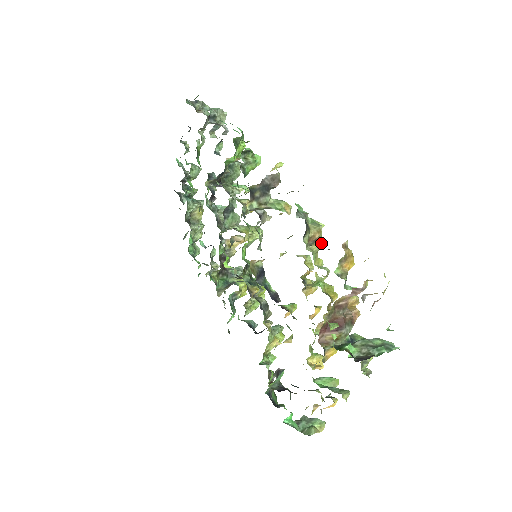
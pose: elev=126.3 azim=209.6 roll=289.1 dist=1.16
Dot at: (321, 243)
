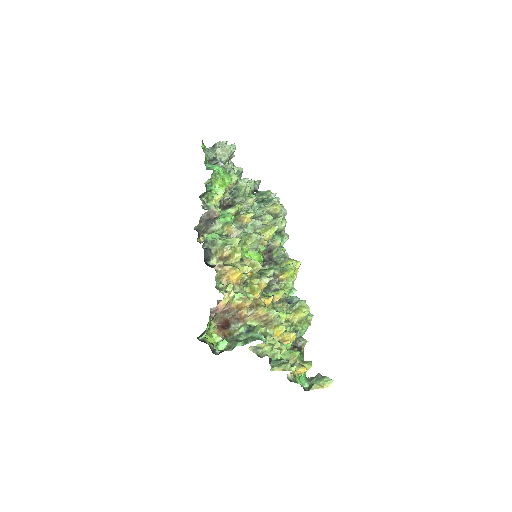
Dot at: (235, 256)
